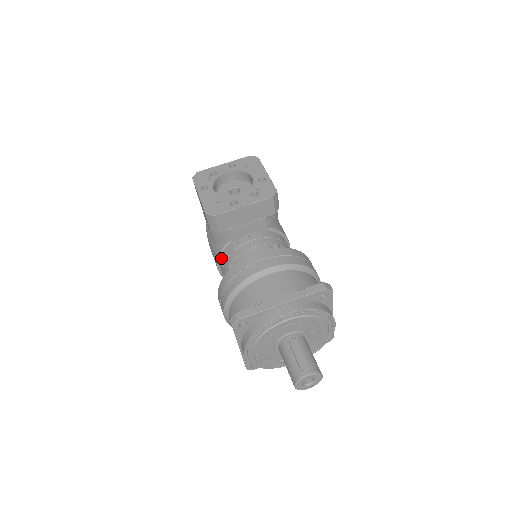
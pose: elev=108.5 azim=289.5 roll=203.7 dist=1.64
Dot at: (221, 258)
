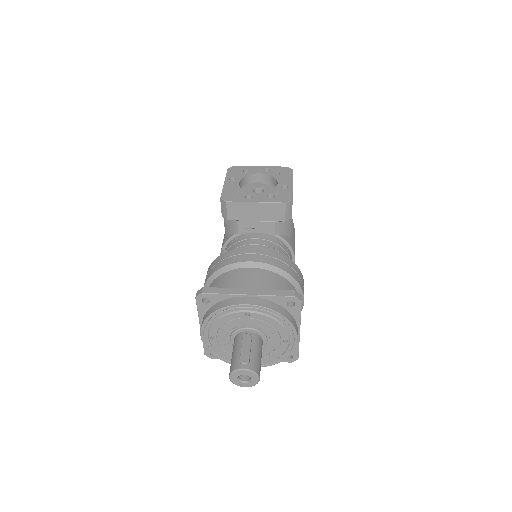
Dot at: (225, 247)
